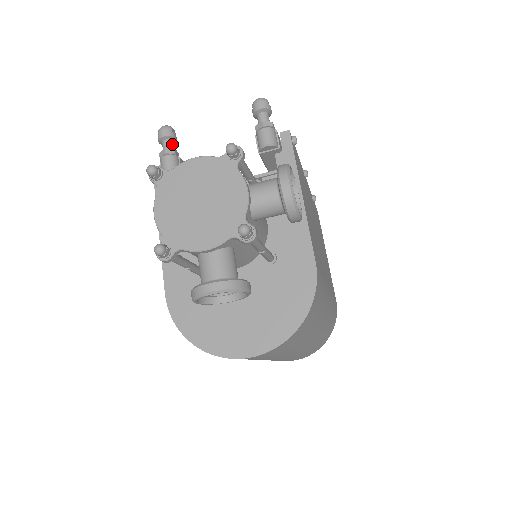
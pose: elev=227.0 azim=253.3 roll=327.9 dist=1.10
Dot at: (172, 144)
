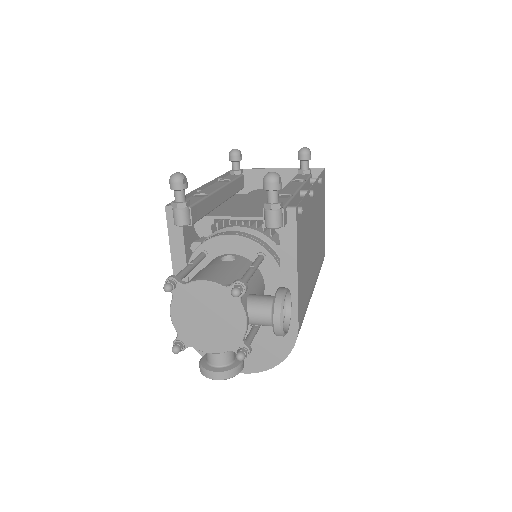
Dot at: (183, 194)
